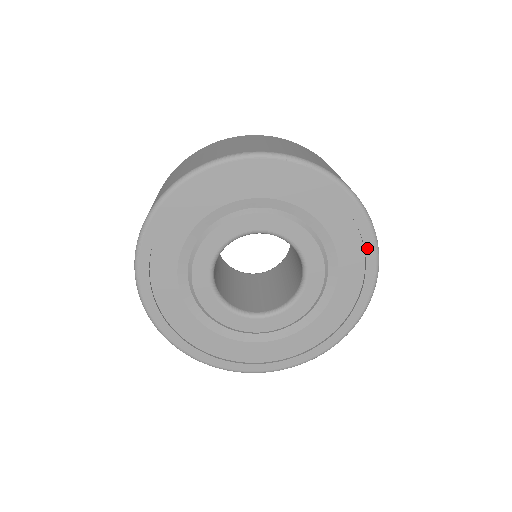
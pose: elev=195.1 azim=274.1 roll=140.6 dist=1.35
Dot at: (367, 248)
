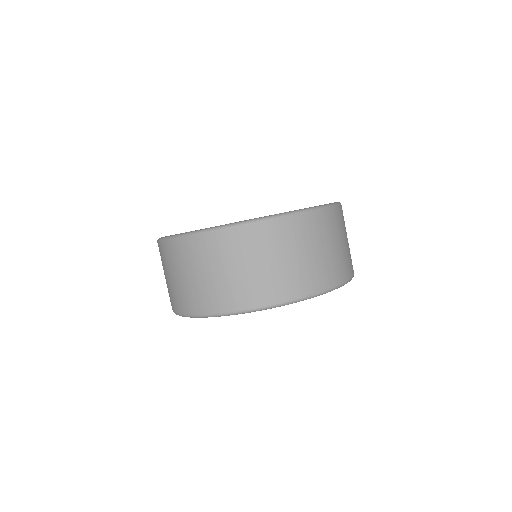
Dot at: occluded
